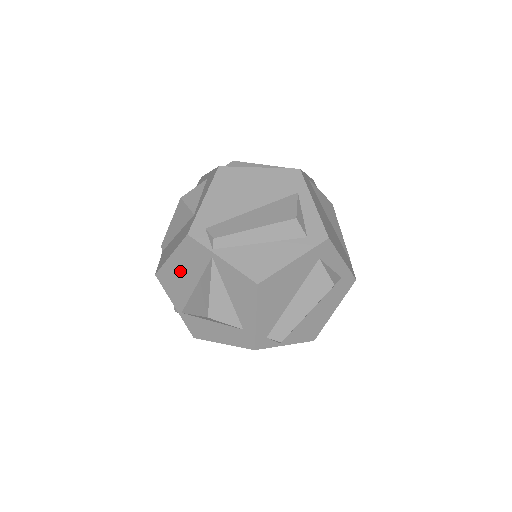
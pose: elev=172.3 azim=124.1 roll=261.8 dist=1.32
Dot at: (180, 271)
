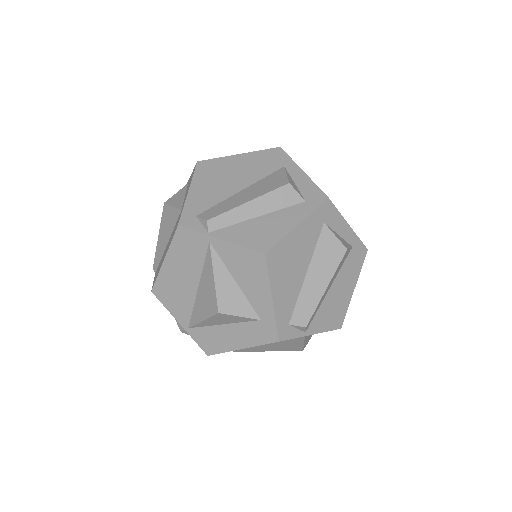
Dot at: (178, 275)
